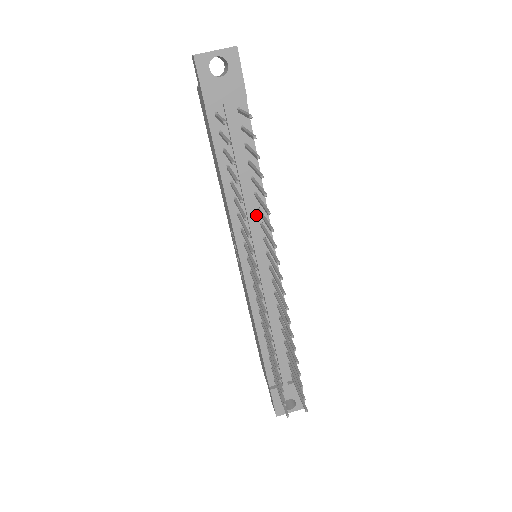
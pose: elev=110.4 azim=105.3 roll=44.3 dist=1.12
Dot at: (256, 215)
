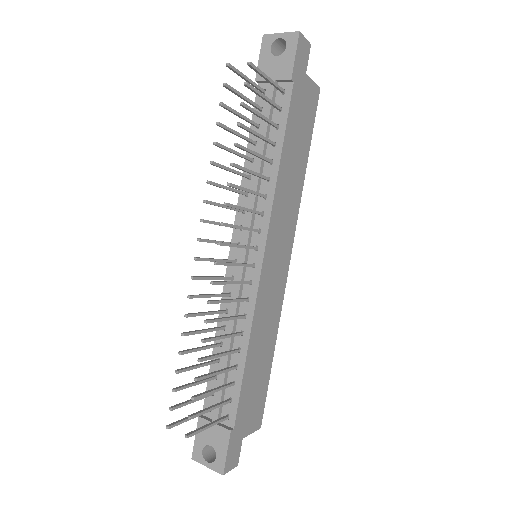
Dot at: (261, 201)
